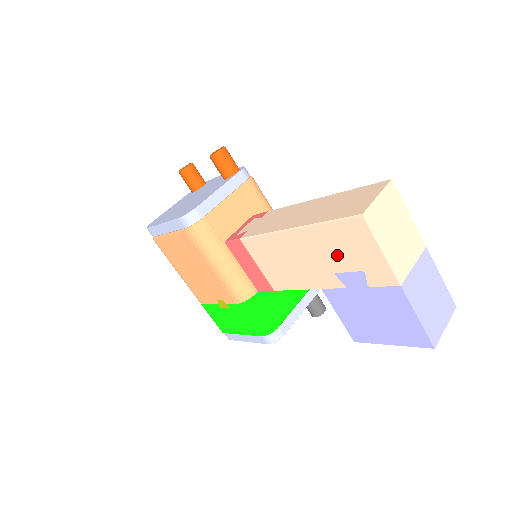
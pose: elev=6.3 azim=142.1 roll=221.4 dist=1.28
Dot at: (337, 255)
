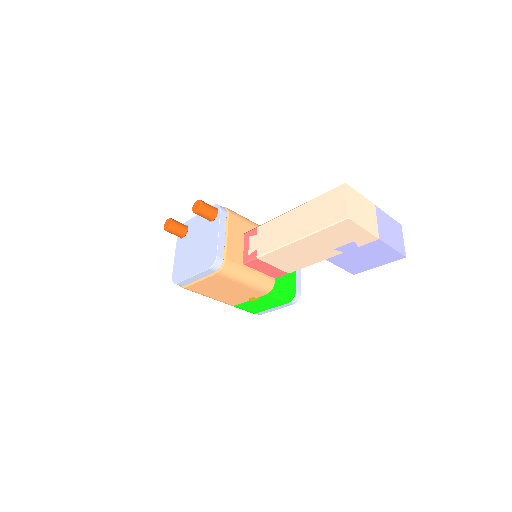
Dot at: (334, 241)
